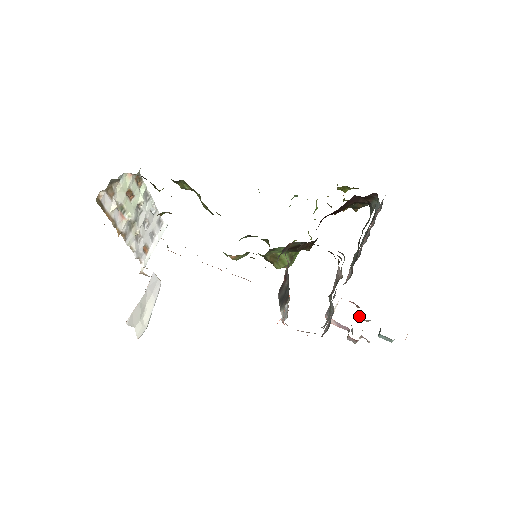
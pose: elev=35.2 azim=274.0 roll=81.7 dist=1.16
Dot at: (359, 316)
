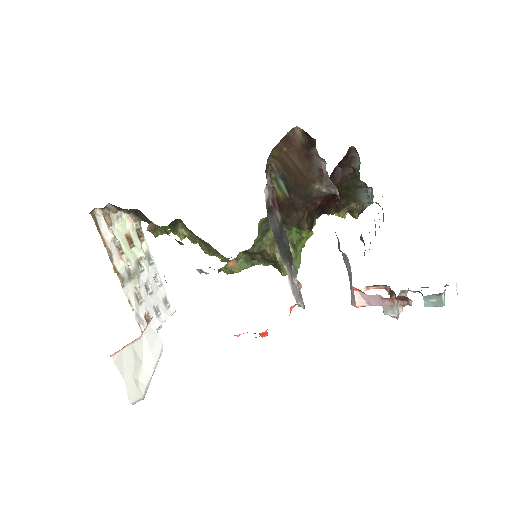
Dot at: (392, 293)
